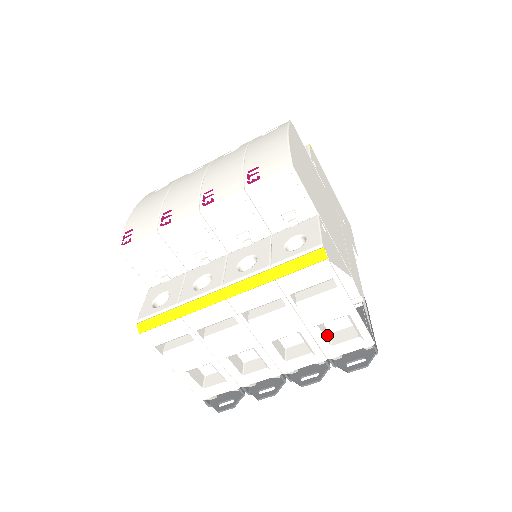
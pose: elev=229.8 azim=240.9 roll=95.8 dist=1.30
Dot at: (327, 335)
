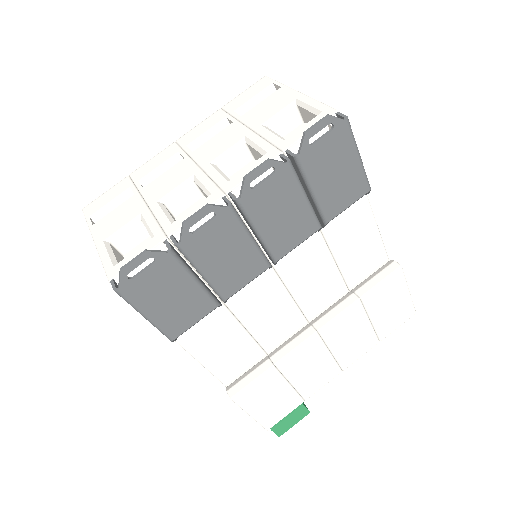
Dot at: occluded
